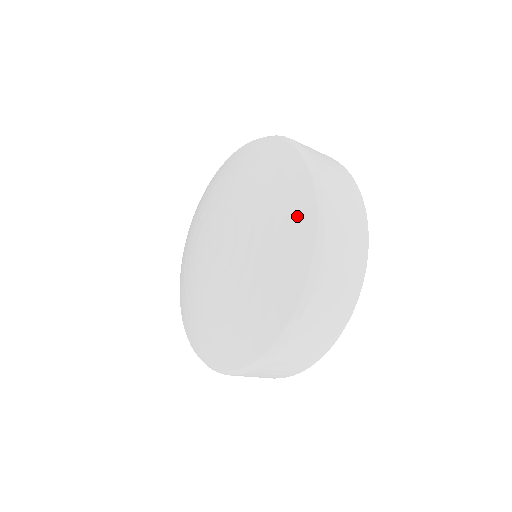
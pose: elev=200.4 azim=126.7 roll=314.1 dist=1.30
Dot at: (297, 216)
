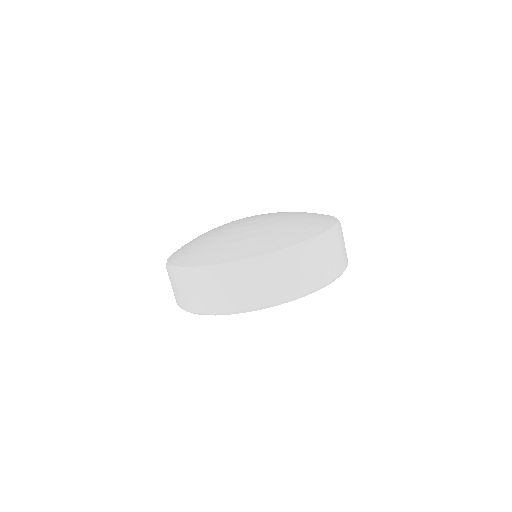
Dot at: (299, 233)
